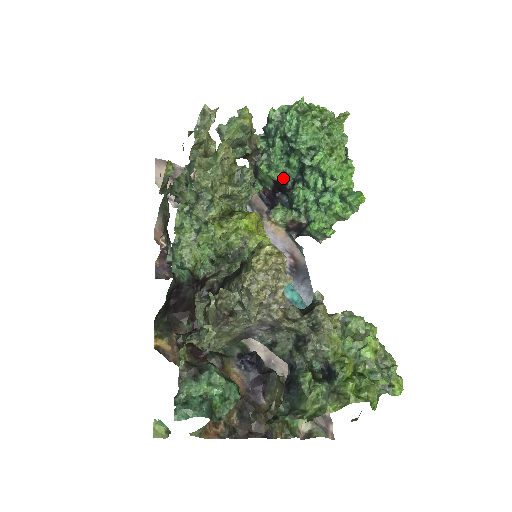
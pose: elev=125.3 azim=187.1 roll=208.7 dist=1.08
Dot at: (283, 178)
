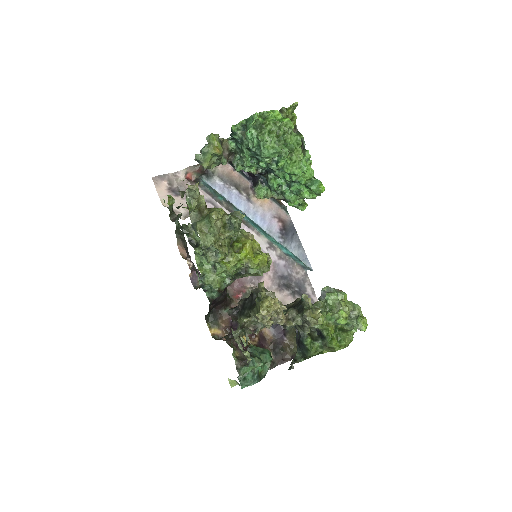
Dot at: (257, 169)
